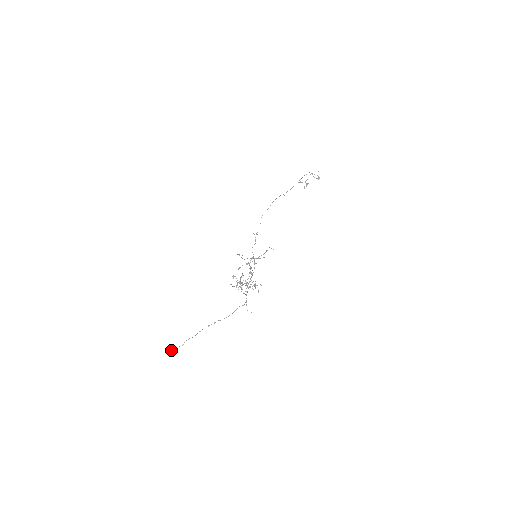
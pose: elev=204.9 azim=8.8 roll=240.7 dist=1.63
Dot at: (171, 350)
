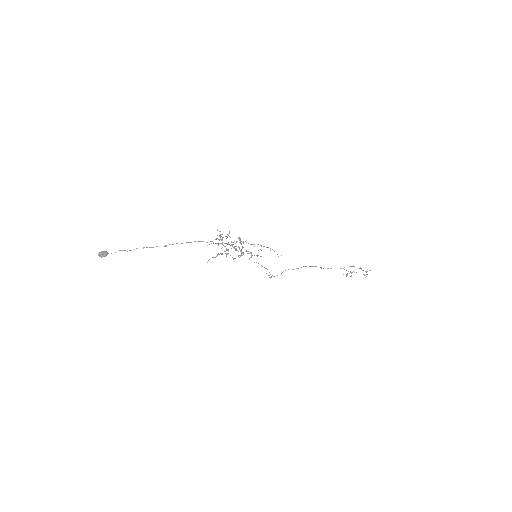
Dot at: (100, 252)
